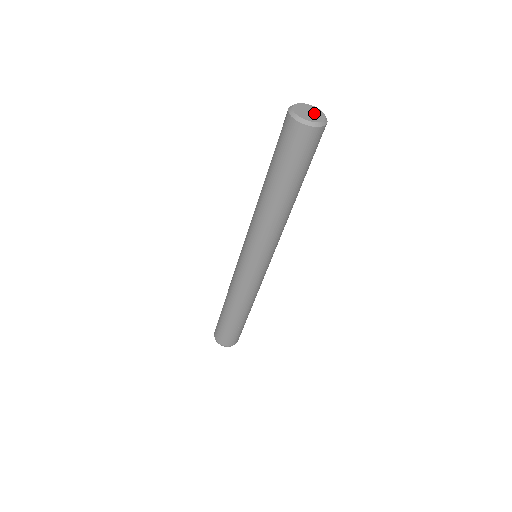
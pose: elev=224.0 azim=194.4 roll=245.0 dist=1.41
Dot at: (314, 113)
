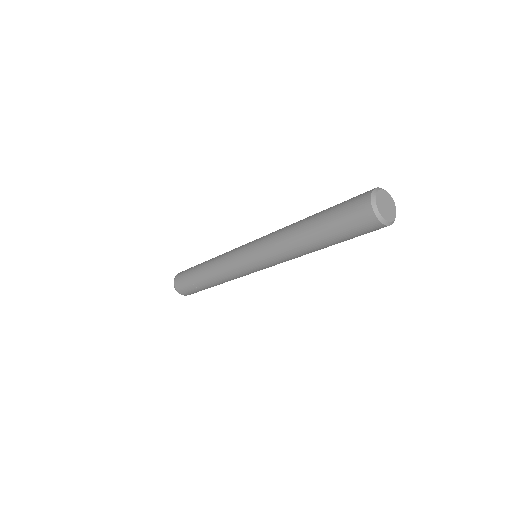
Dot at: (388, 203)
